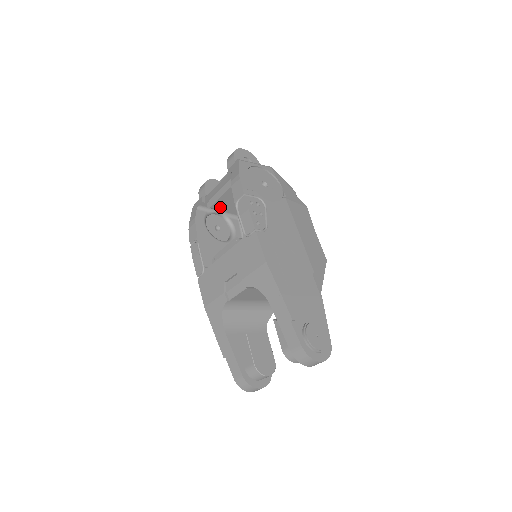
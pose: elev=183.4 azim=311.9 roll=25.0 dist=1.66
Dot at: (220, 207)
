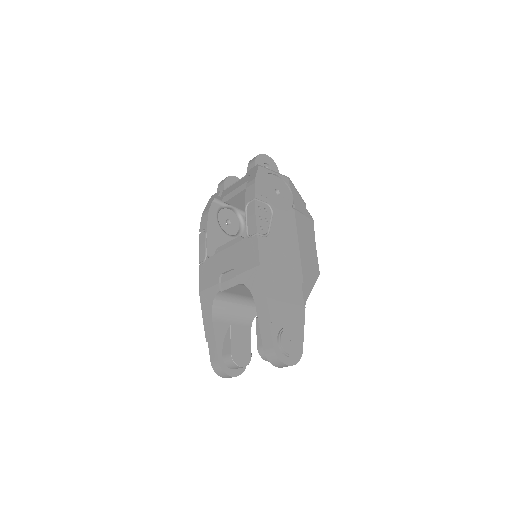
Dot at: (235, 203)
